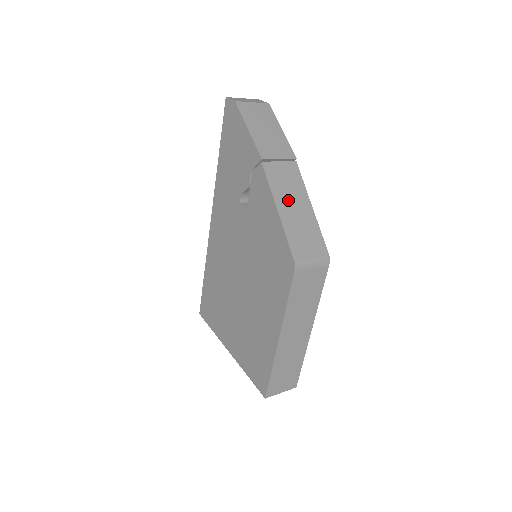
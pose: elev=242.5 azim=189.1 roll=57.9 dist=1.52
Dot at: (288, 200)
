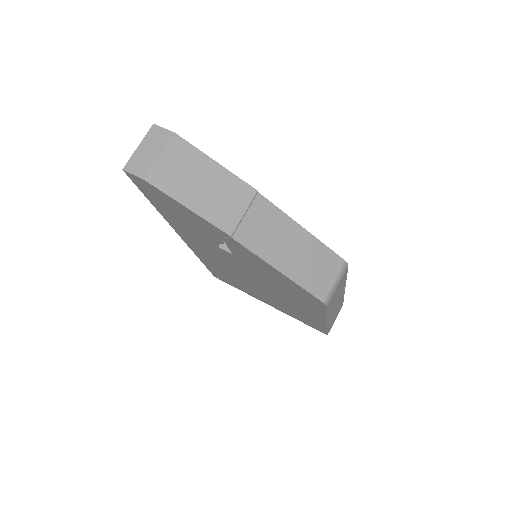
Dot at: (281, 249)
